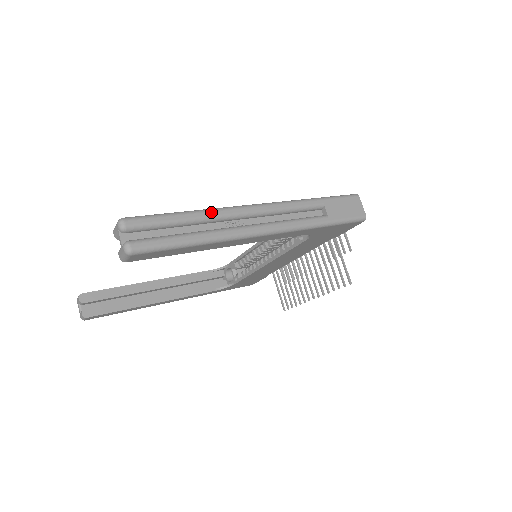
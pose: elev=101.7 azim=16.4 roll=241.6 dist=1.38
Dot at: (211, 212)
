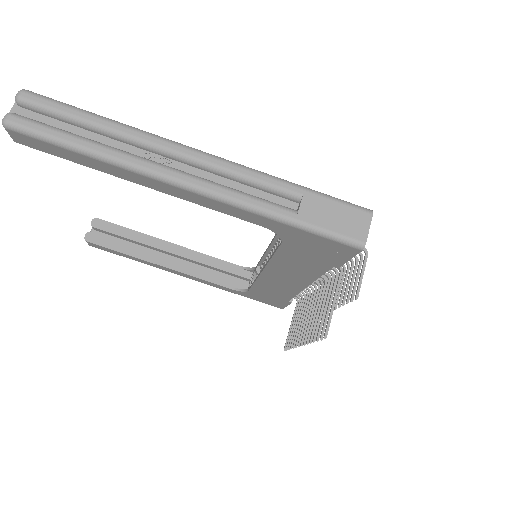
Dot at: (130, 130)
